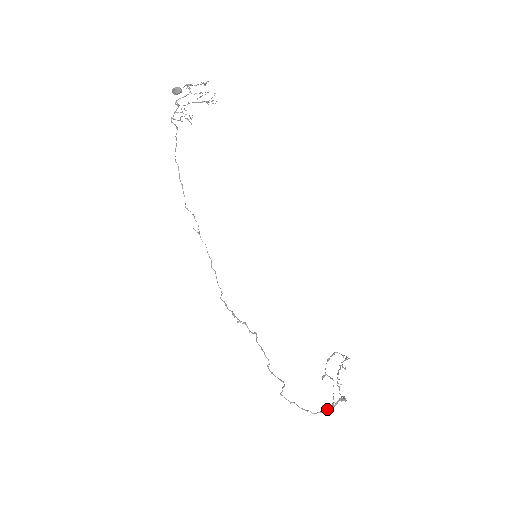
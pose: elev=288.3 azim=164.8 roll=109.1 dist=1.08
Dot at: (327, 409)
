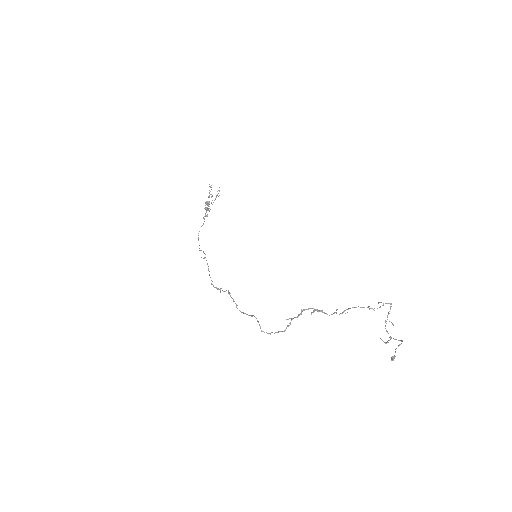
Dot at: (291, 320)
